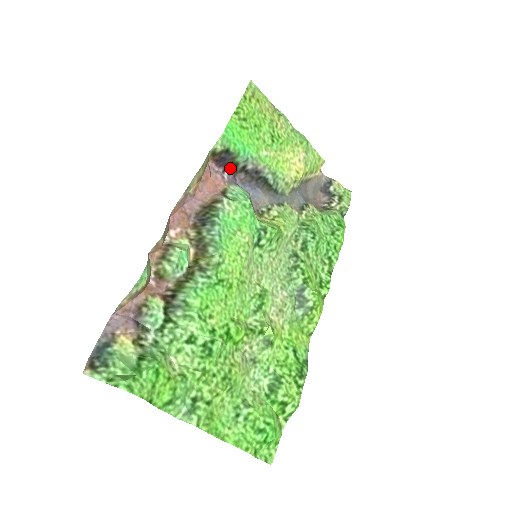
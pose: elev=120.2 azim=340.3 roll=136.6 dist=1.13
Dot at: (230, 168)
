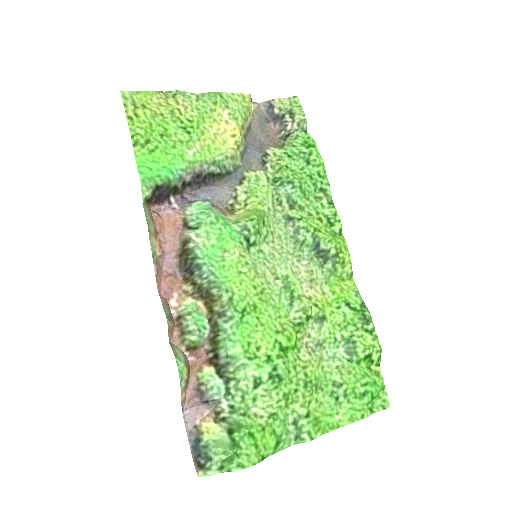
Dot at: (172, 195)
